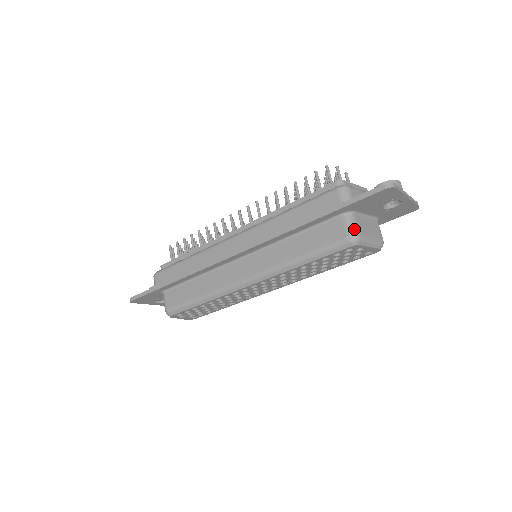
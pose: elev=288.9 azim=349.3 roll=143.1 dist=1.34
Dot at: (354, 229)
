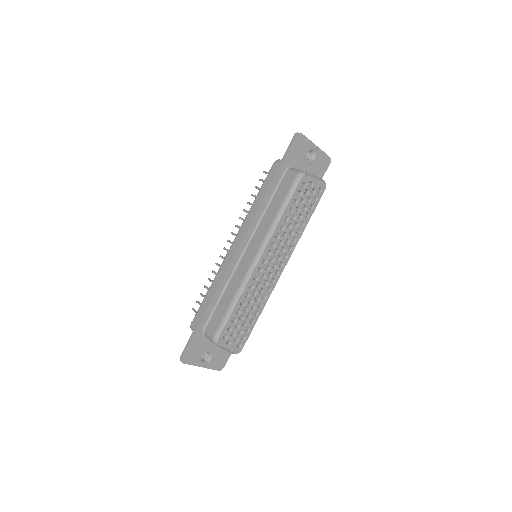
Dot at: (297, 170)
